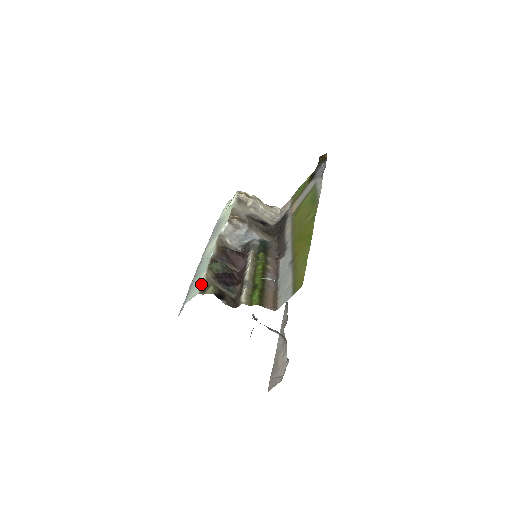
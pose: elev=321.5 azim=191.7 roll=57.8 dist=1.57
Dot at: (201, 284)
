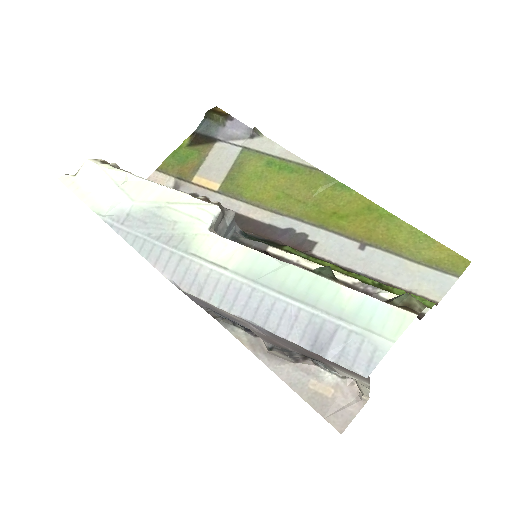
Dot at: (385, 302)
